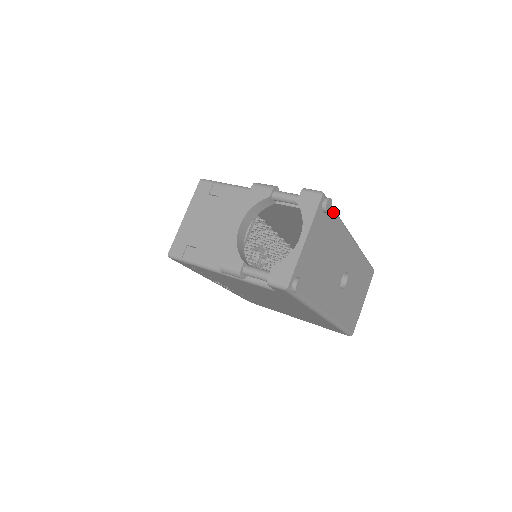
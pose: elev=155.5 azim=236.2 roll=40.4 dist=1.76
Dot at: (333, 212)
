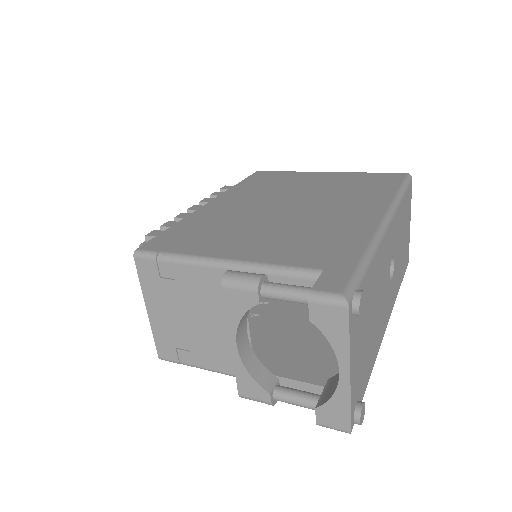
Dot at: (364, 277)
